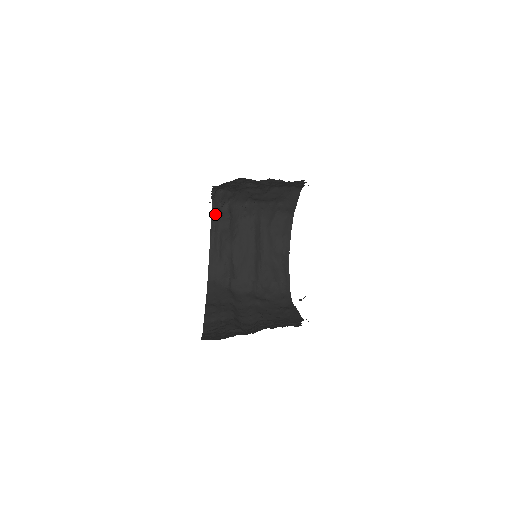
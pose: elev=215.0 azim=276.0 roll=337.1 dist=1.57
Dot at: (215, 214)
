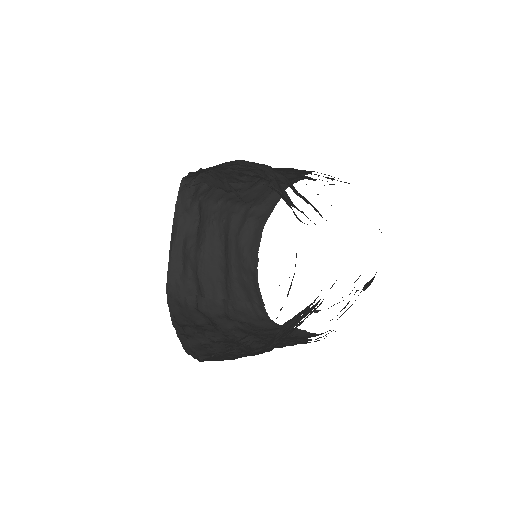
Dot at: (180, 214)
